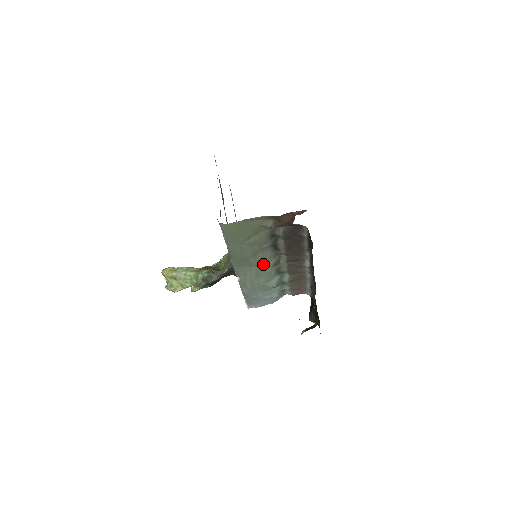
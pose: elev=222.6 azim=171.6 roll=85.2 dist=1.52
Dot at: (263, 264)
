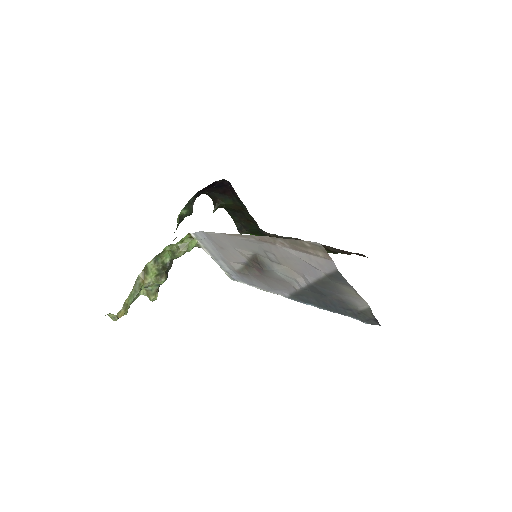
Dot at: occluded
